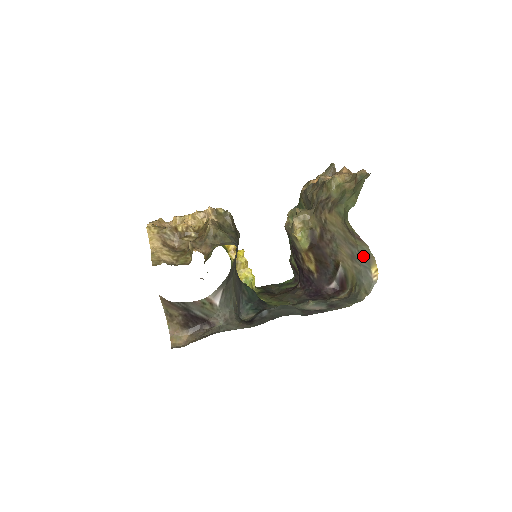
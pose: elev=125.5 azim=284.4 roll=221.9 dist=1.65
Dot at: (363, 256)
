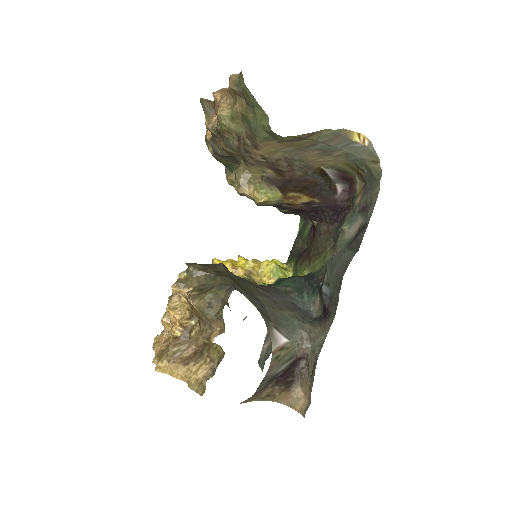
Dot at: (332, 141)
